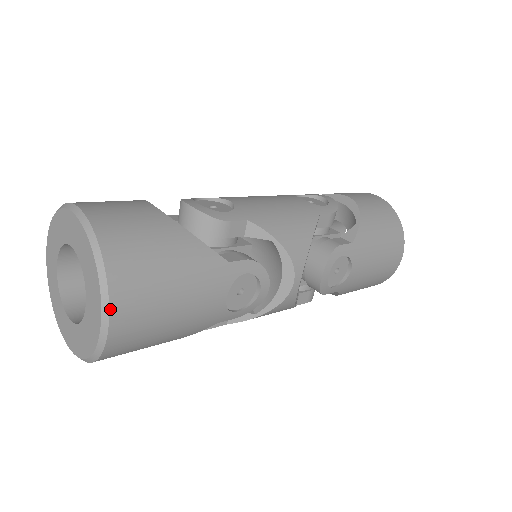
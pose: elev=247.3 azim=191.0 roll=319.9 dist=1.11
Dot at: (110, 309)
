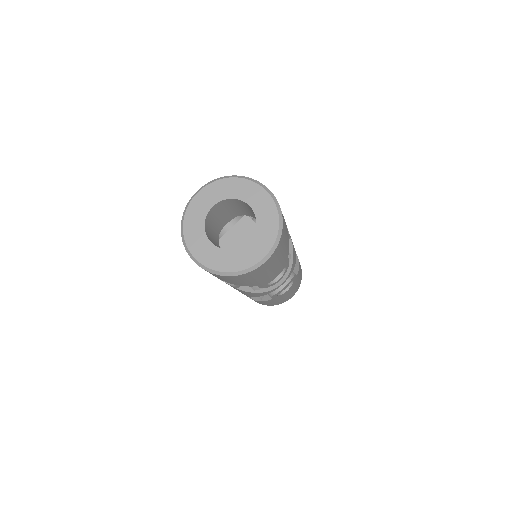
Dot at: (272, 254)
